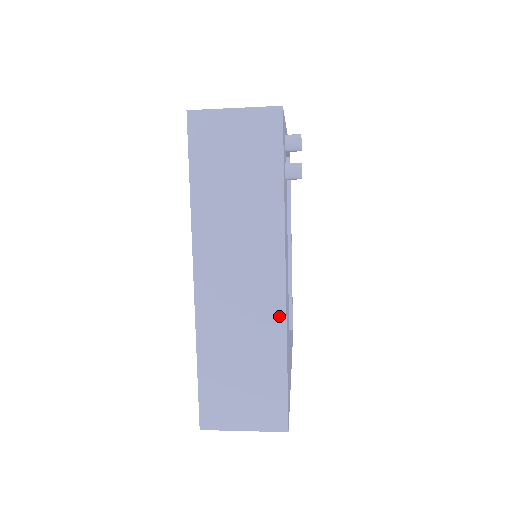
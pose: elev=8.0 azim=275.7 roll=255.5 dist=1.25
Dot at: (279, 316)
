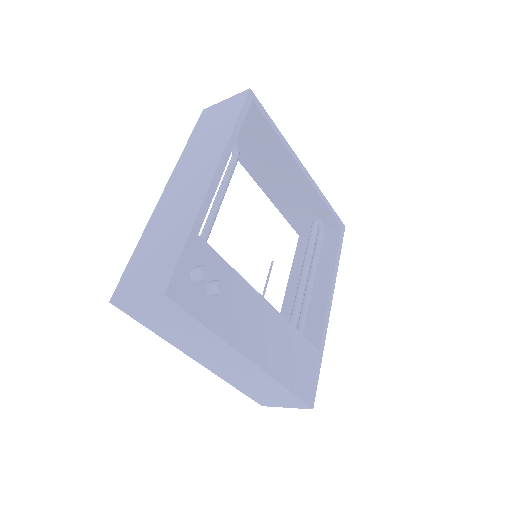
Dot at: (265, 376)
